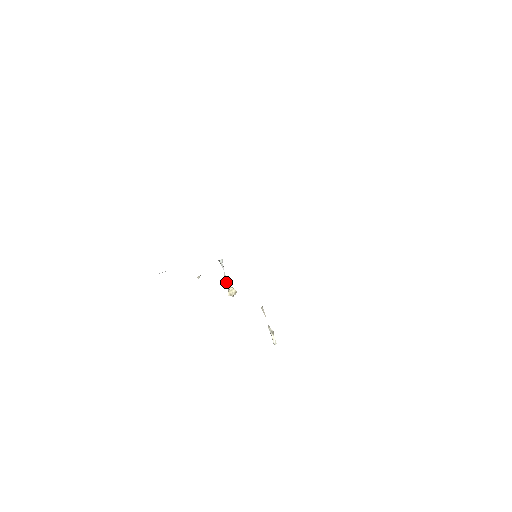
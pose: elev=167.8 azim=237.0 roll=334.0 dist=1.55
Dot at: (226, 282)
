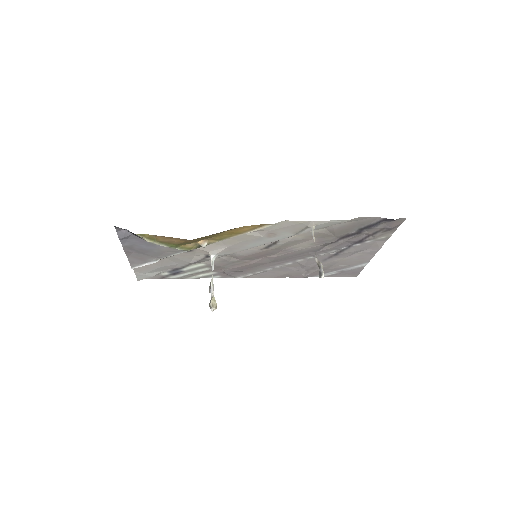
Dot at: (210, 289)
